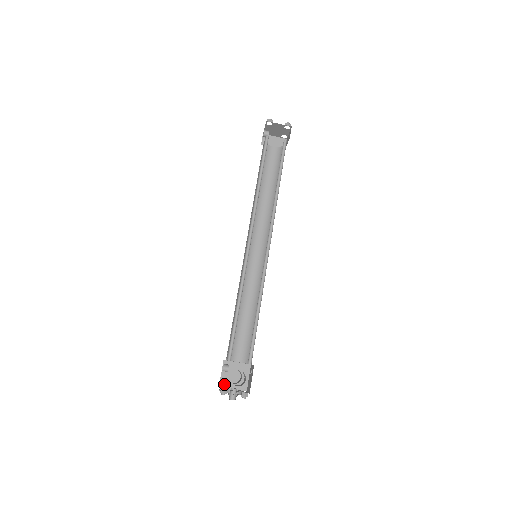
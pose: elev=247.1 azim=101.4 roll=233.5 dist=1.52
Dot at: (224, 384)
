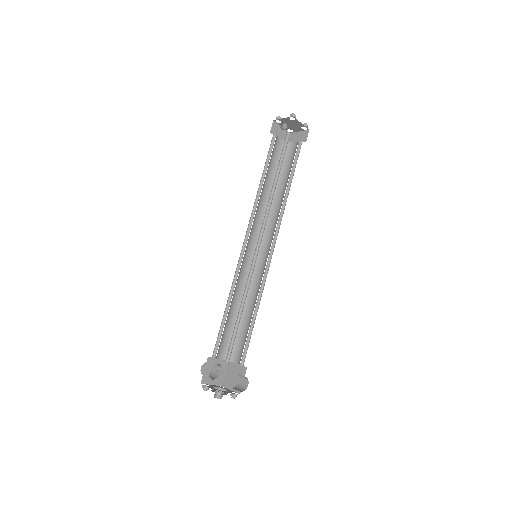
Dot at: (205, 380)
